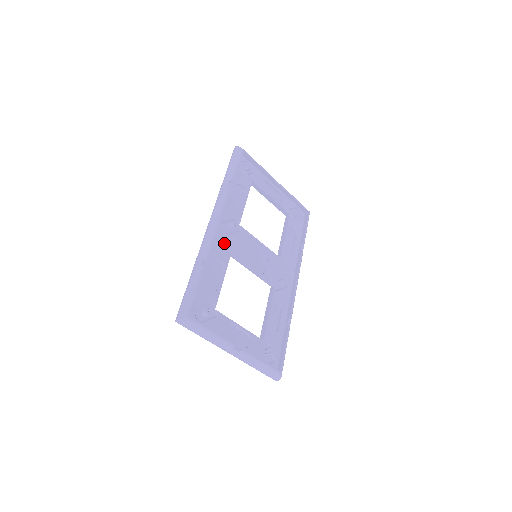
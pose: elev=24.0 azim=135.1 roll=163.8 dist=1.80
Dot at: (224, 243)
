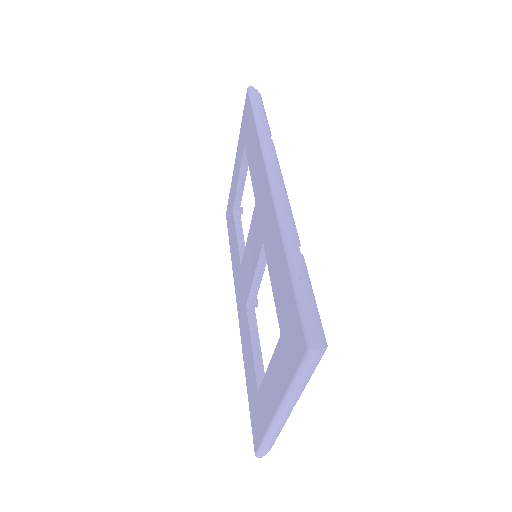
Dot at: occluded
